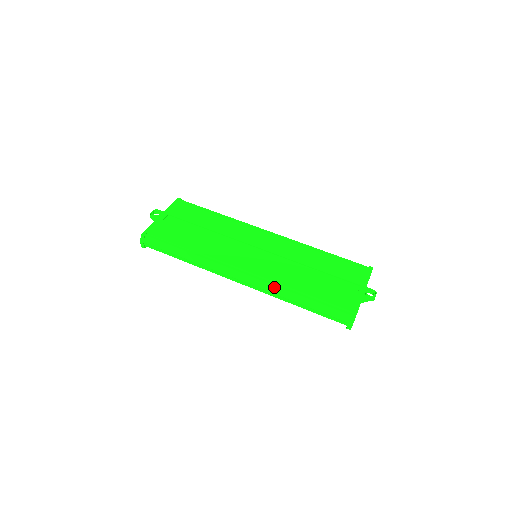
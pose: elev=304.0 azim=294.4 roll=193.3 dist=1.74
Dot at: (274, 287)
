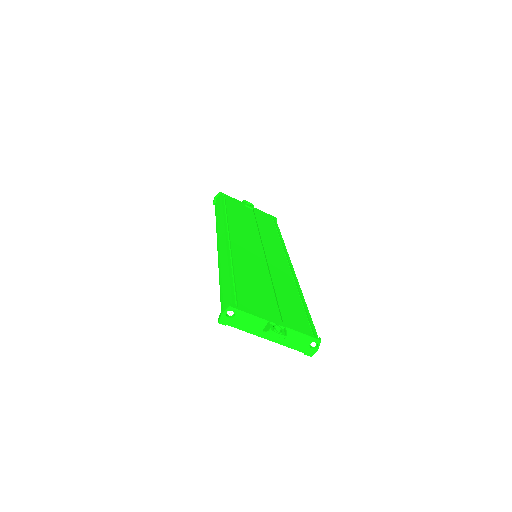
Dot at: (226, 254)
